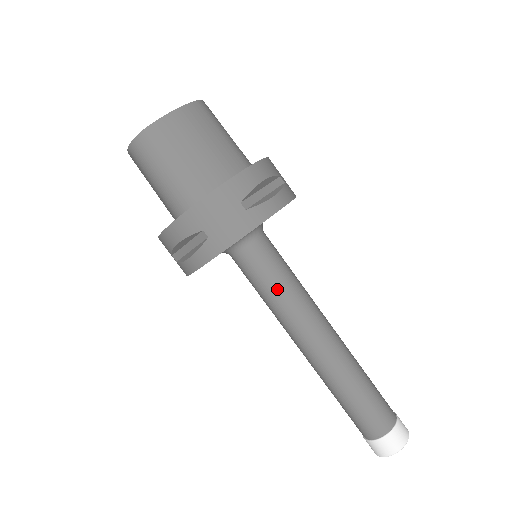
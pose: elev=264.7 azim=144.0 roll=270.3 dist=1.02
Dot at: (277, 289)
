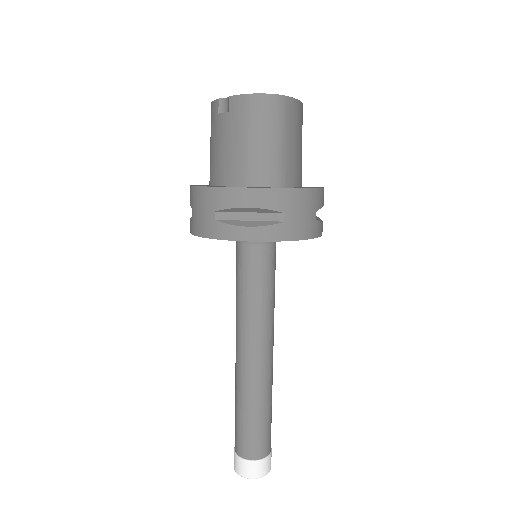
Dot at: (267, 294)
